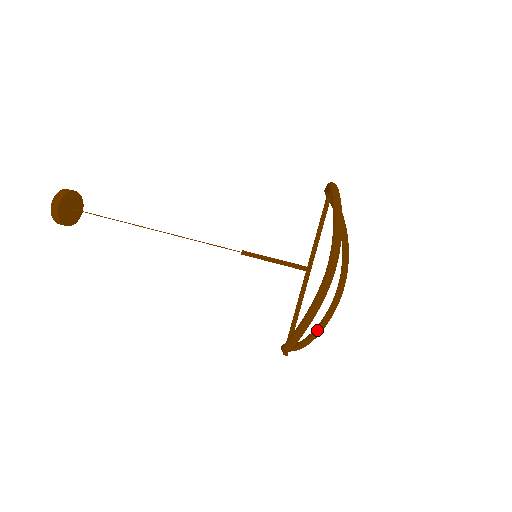
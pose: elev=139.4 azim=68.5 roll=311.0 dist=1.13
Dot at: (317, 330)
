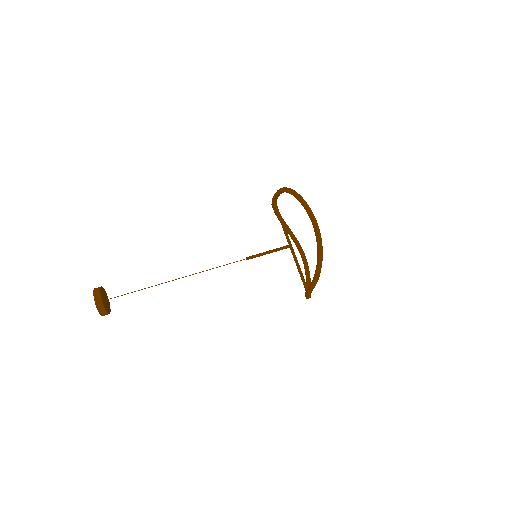
Dot at: occluded
